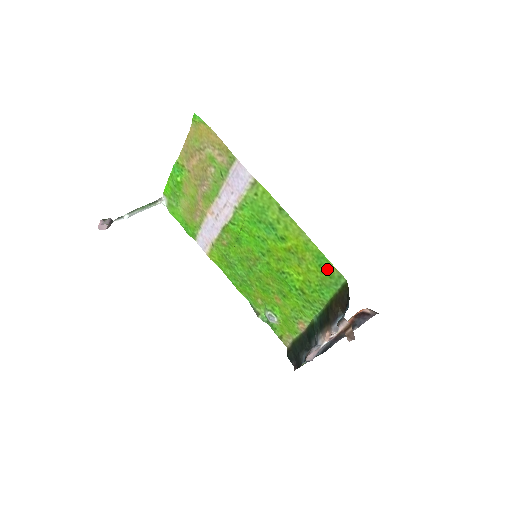
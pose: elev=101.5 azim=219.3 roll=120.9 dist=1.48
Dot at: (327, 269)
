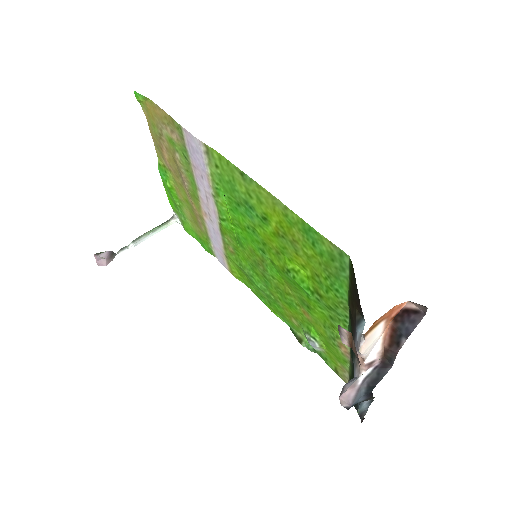
Dot at: (322, 247)
